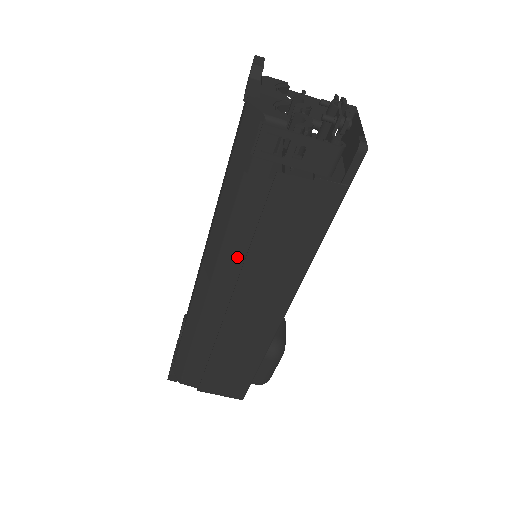
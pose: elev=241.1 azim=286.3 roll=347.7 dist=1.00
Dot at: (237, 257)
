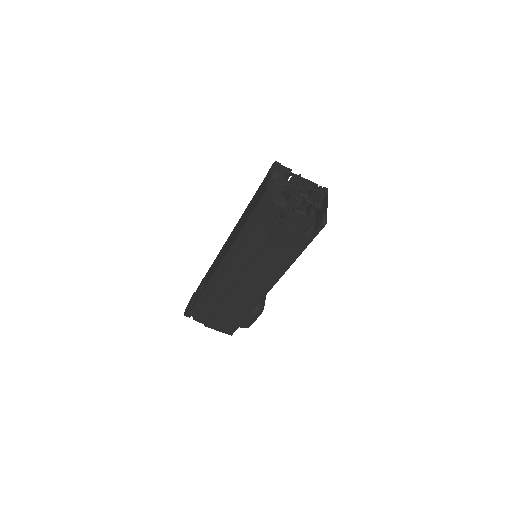
Dot at: (246, 260)
